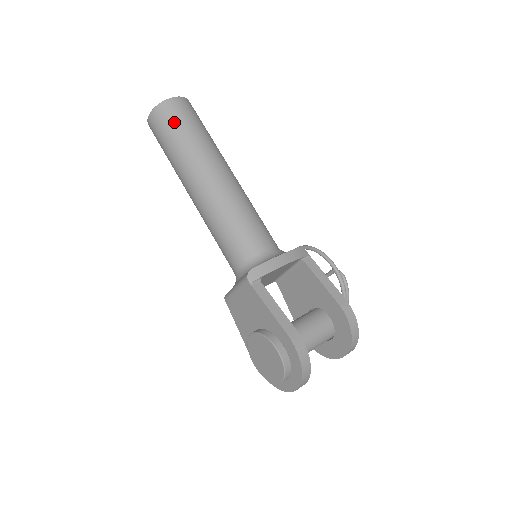
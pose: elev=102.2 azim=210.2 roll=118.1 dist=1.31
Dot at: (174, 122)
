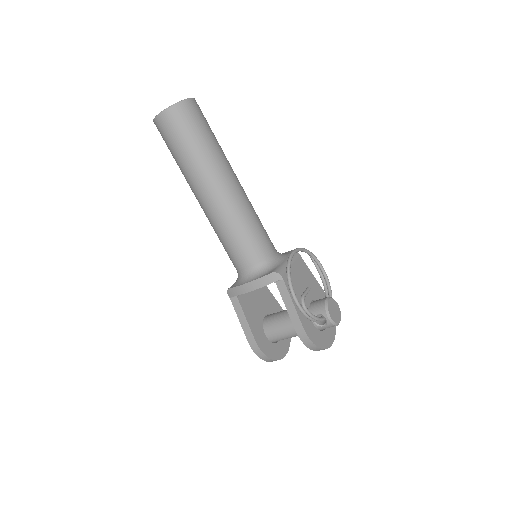
Dot at: (166, 142)
